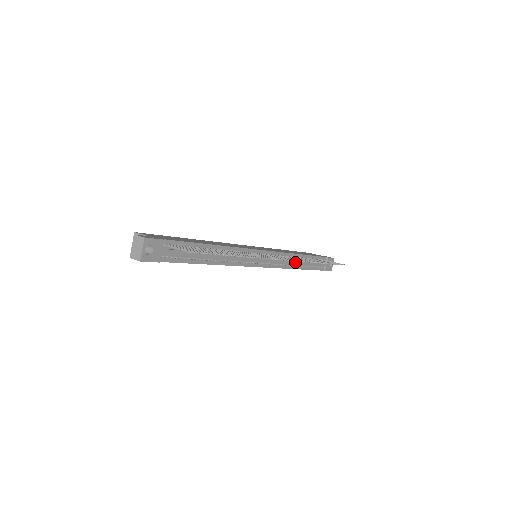
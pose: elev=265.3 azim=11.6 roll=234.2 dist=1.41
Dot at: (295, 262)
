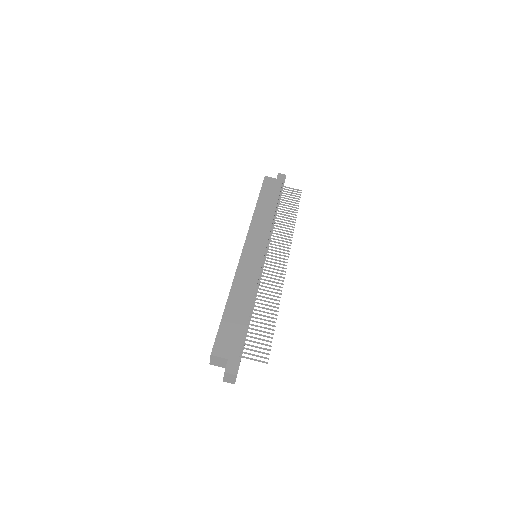
Dot at: occluded
